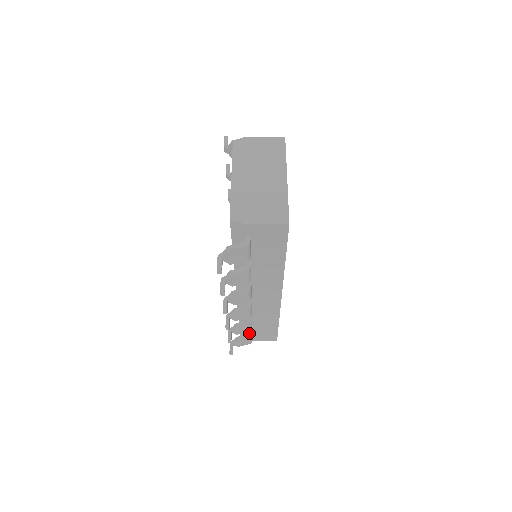
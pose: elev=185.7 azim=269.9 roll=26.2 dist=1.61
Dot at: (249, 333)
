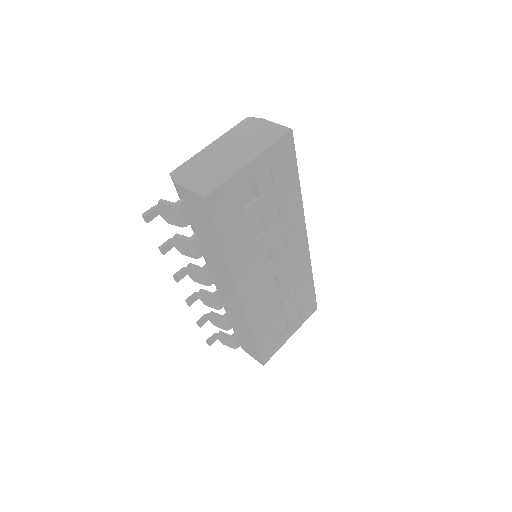
Dot at: (232, 335)
